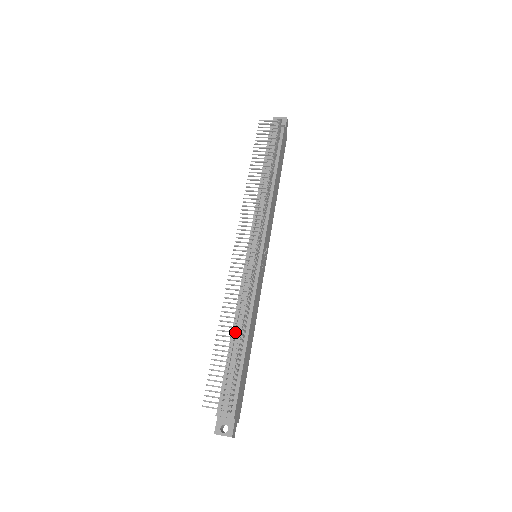
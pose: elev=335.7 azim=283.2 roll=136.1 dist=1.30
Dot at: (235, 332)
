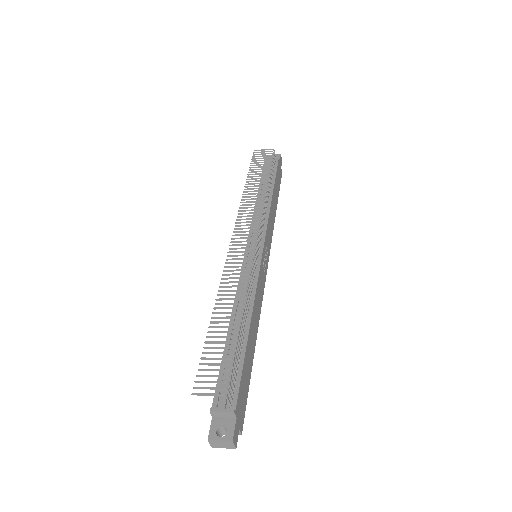
Dot at: (234, 312)
